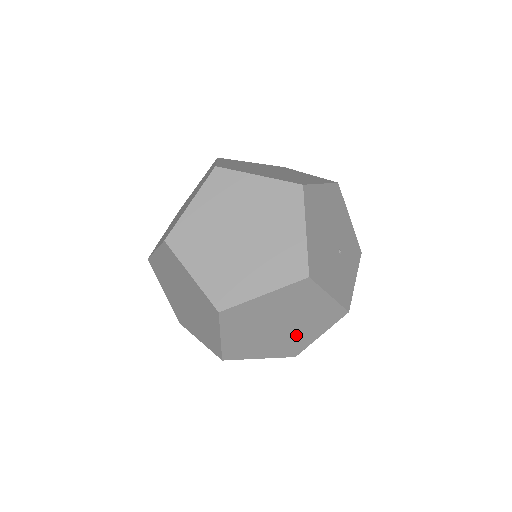
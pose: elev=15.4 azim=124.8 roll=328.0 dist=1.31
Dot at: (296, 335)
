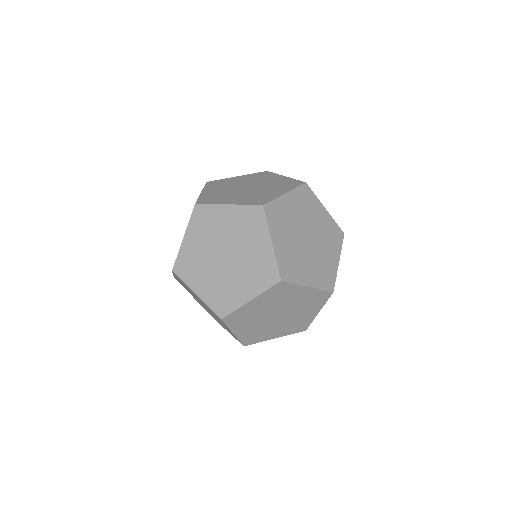
Dot at: (270, 329)
